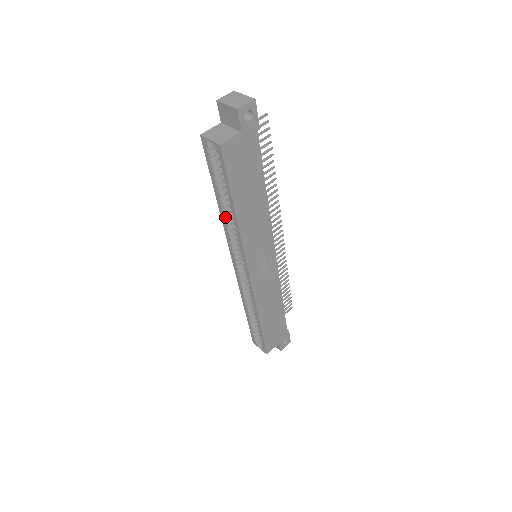
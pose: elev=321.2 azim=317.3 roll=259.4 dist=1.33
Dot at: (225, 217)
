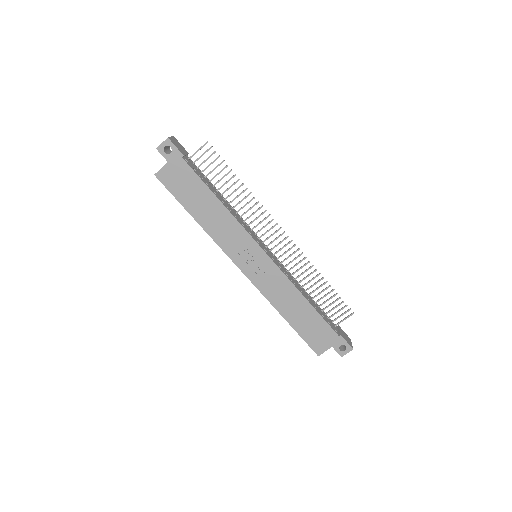
Dot at: occluded
